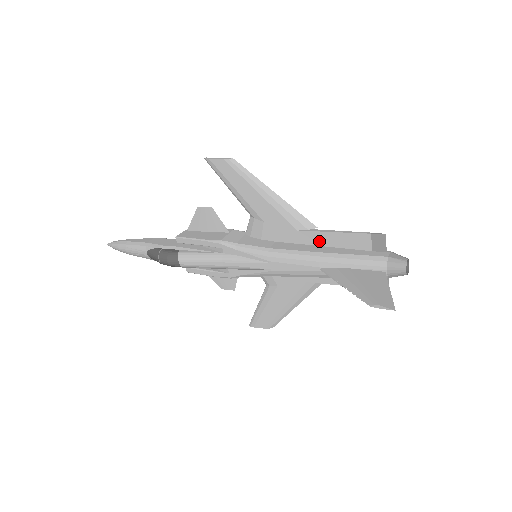
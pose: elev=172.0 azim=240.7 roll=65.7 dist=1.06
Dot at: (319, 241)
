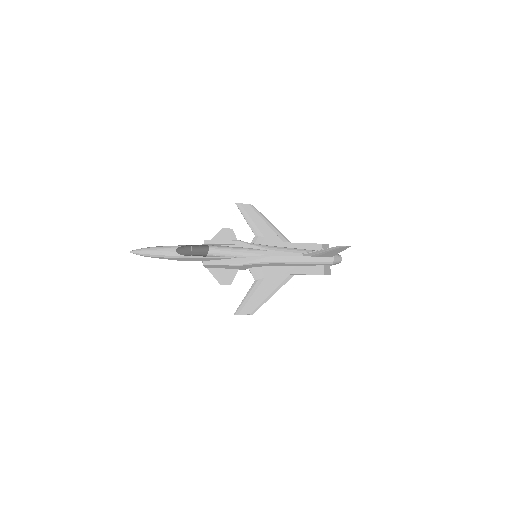
Dot at: occluded
